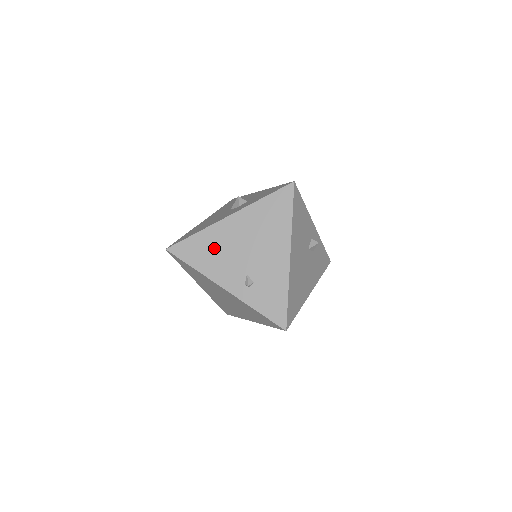
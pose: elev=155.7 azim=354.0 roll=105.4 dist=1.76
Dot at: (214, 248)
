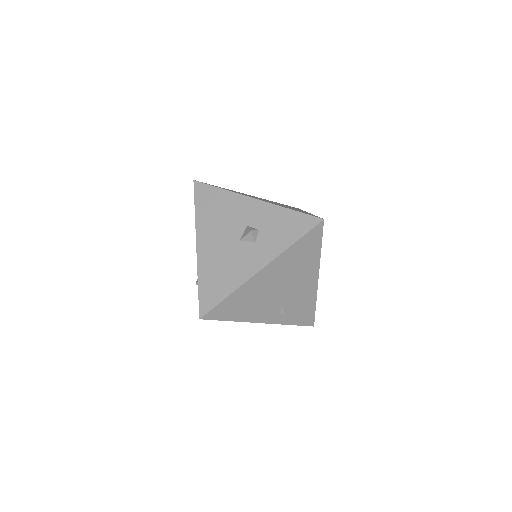
Dot at: (249, 300)
